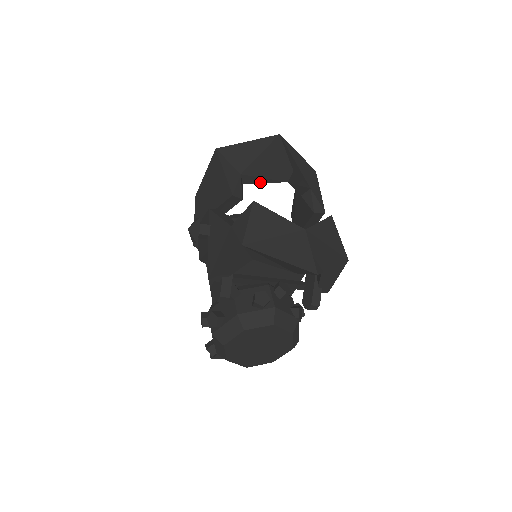
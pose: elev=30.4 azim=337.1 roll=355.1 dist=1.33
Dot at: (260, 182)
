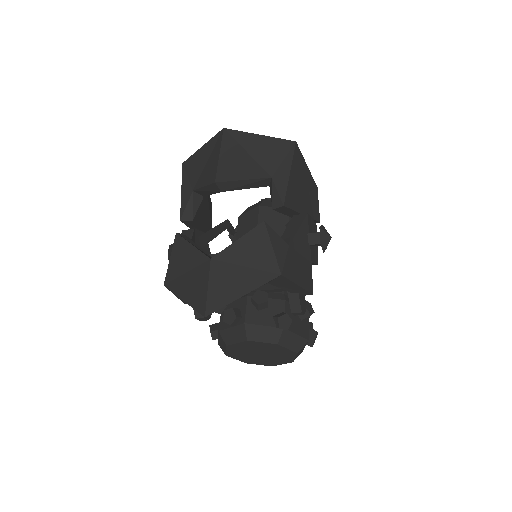
Dot at: (209, 194)
